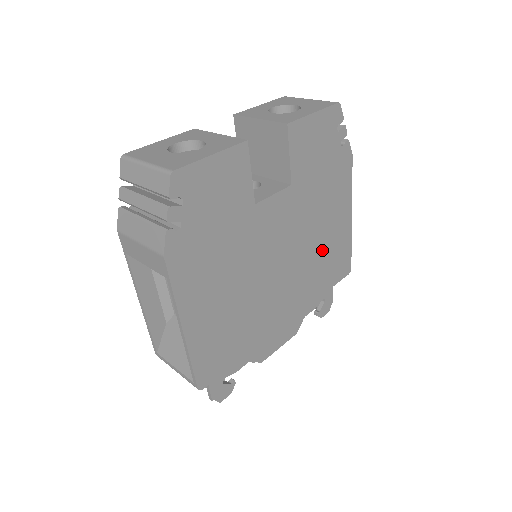
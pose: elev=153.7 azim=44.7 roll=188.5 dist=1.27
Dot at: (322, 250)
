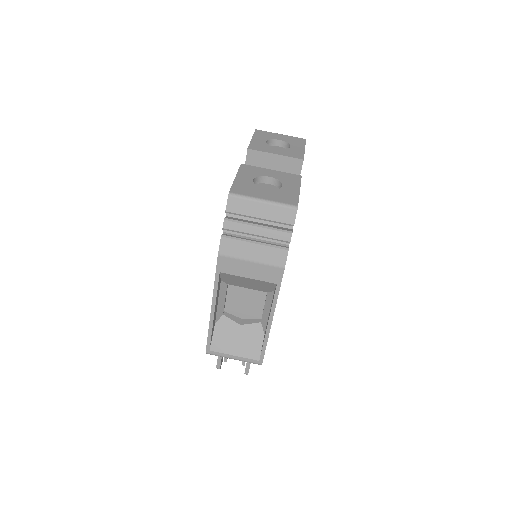
Dot at: occluded
